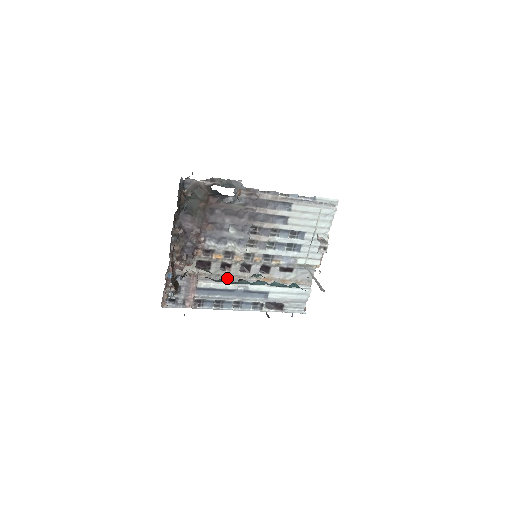
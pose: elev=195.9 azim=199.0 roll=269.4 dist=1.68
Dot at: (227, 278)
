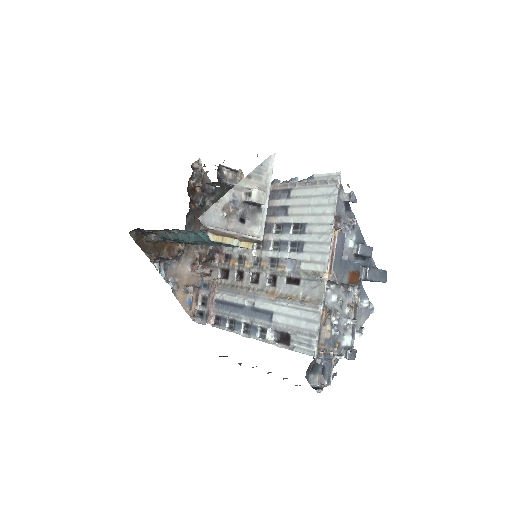
Dot at: (239, 289)
